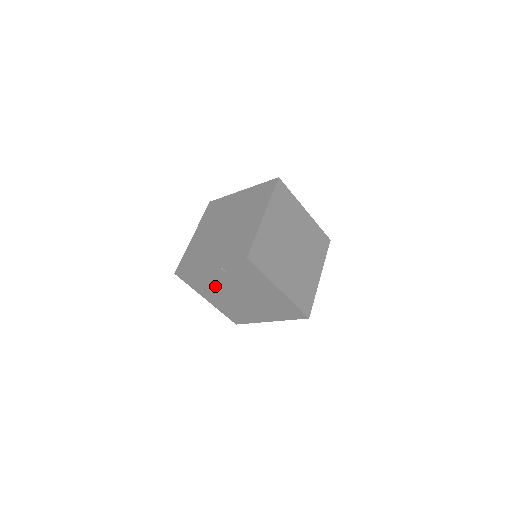
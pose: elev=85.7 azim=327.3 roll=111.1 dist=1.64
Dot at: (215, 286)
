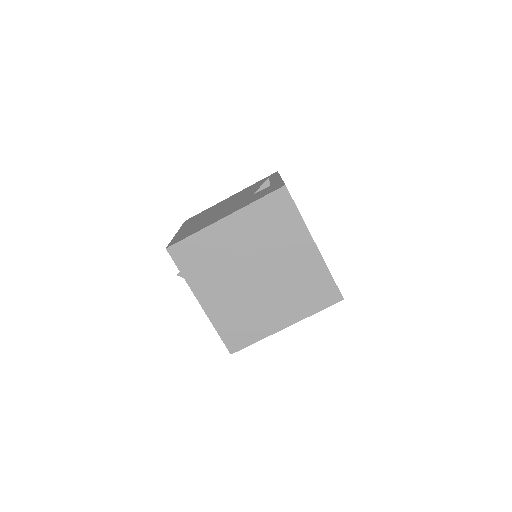
Dot at: occluded
